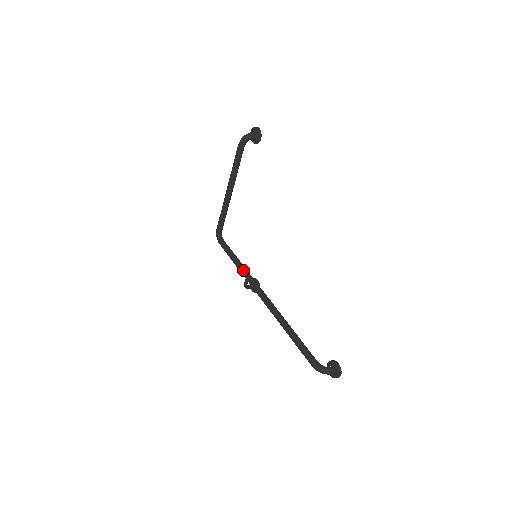
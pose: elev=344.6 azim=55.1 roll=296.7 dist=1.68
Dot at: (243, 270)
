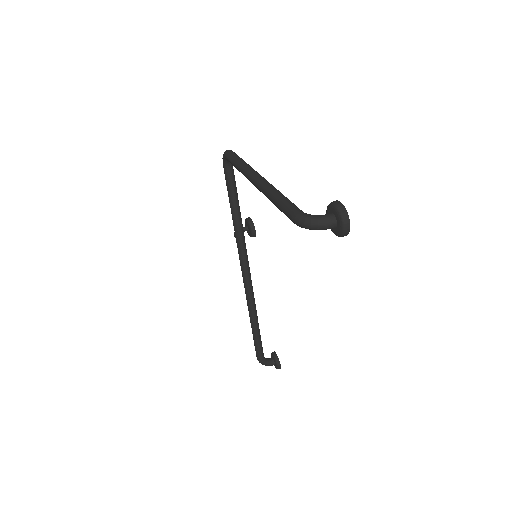
Dot at: (237, 234)
